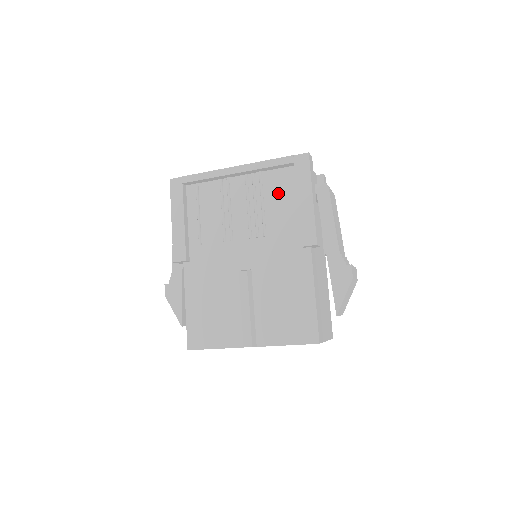
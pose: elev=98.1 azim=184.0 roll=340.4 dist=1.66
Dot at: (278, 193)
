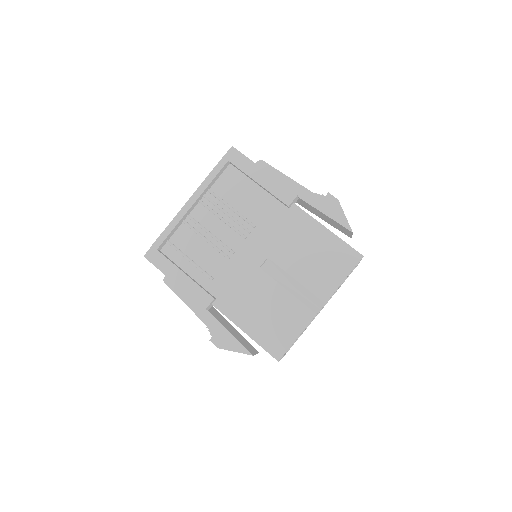
Dot at: (235, 191)
